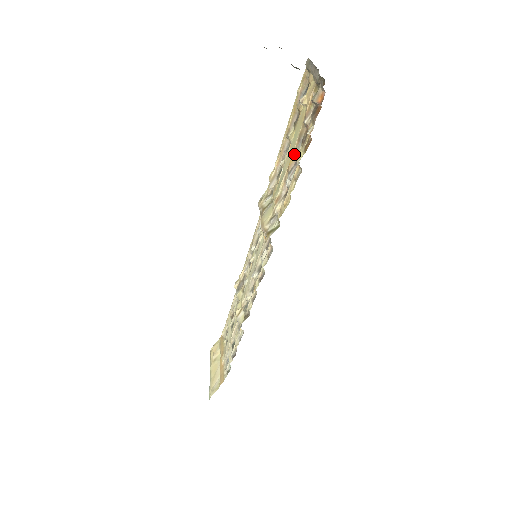
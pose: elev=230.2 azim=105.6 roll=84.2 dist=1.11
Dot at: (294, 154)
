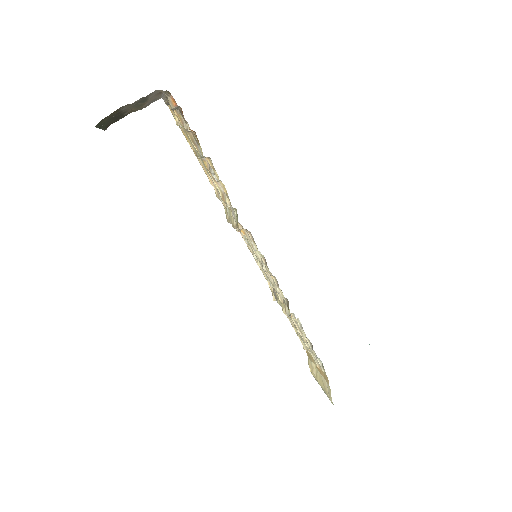
Dot at: (201, 156)
